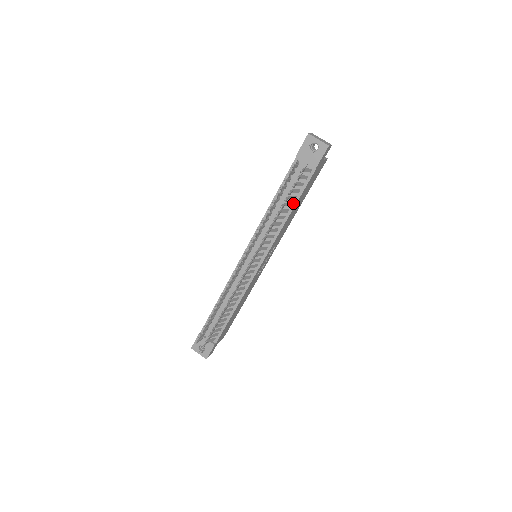
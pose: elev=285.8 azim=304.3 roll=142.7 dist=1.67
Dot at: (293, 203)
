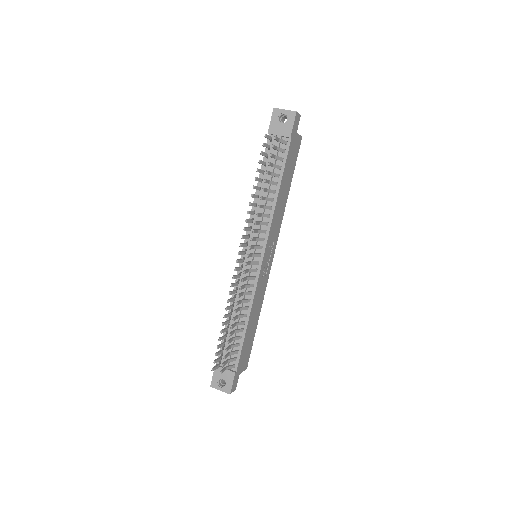
Dot at: (278, 182)
